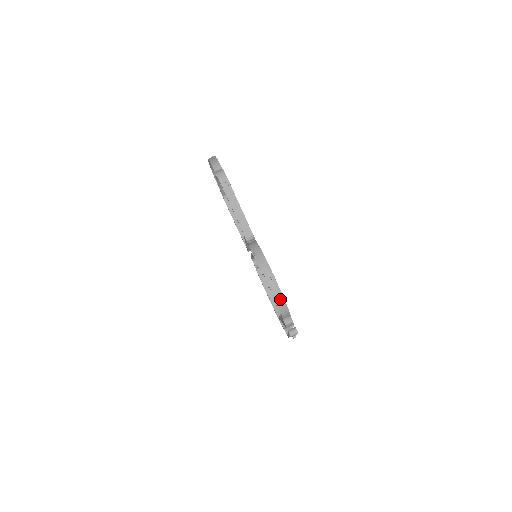
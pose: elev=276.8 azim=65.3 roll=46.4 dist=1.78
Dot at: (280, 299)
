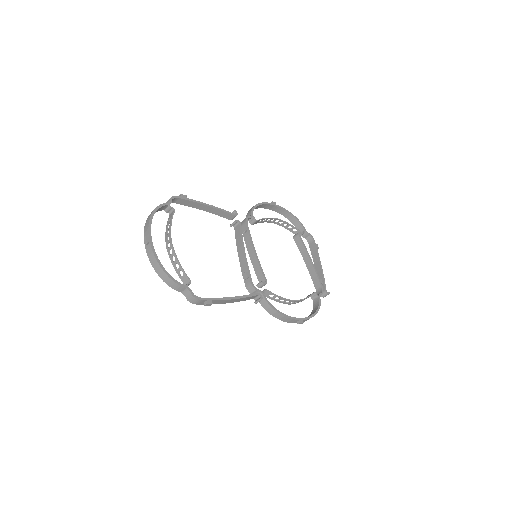
Dot at: occluded
